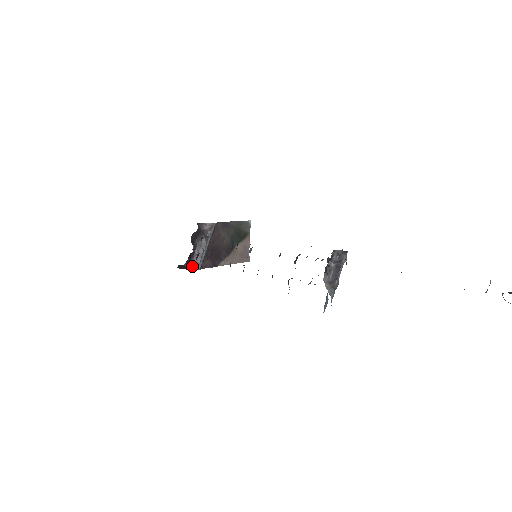
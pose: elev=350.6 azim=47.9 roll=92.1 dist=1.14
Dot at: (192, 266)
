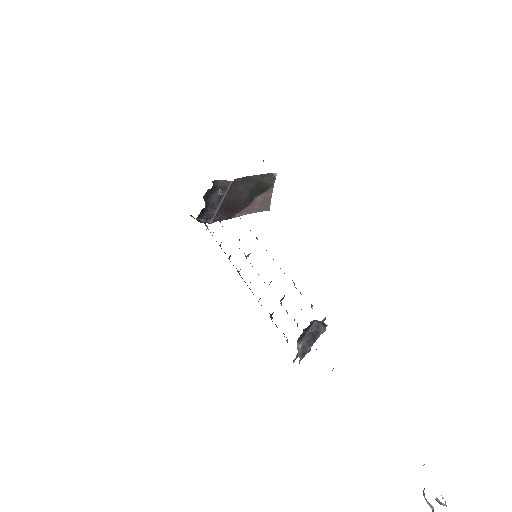
Dot at: (204, 219)
